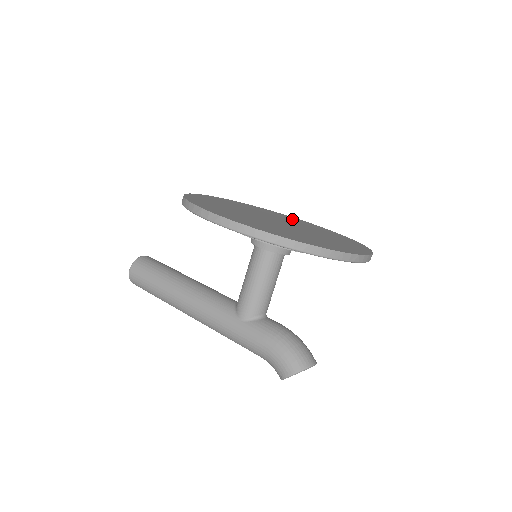
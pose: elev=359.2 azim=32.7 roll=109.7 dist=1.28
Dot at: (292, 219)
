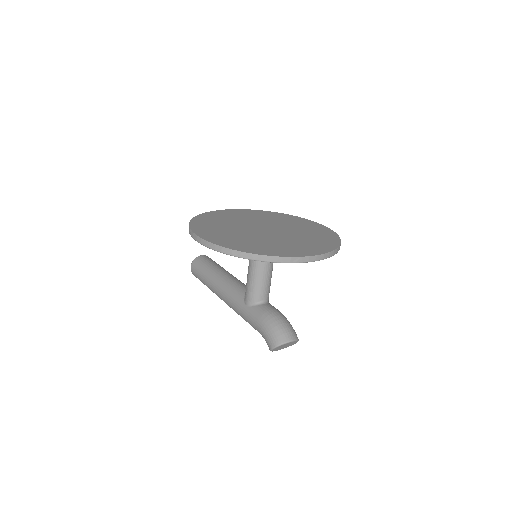
Dot at: (296, 222)
